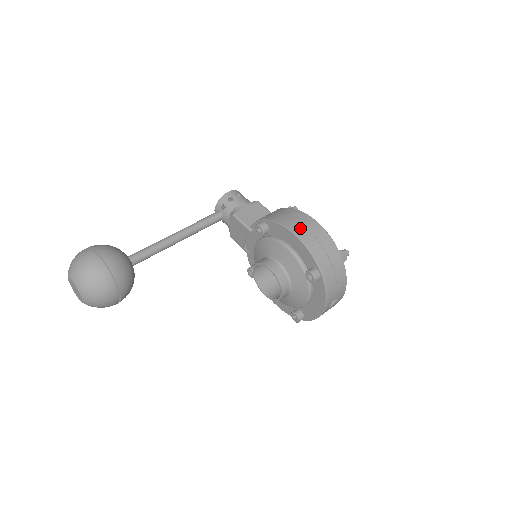
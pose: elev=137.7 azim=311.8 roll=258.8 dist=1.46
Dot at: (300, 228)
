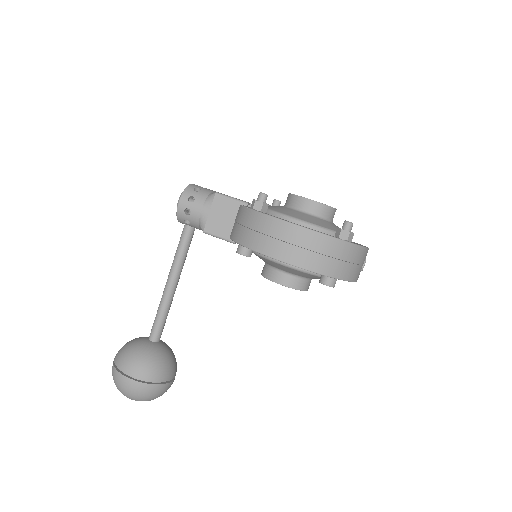
Dot at: (285, 250)
